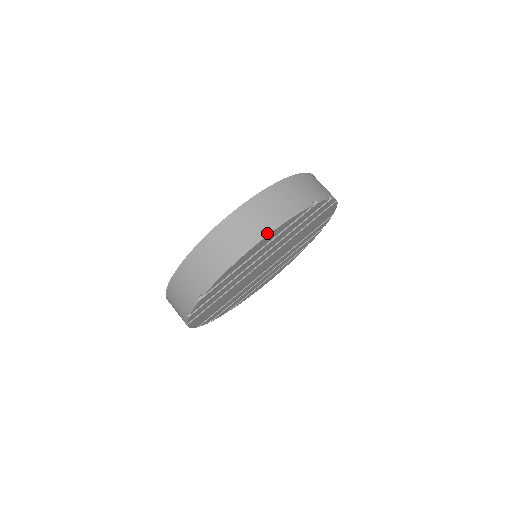
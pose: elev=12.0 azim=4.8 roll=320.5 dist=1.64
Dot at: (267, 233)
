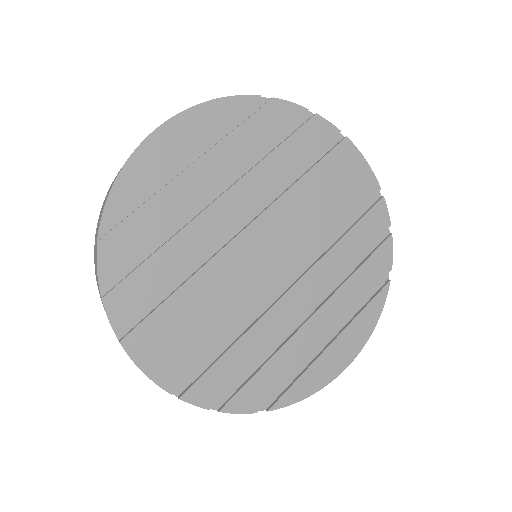
Dot at: (176, 115)
